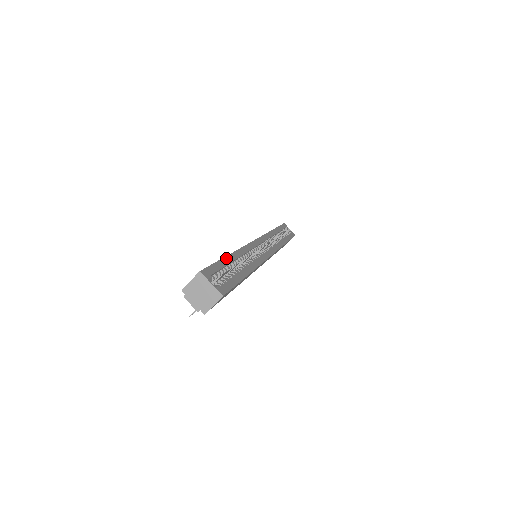
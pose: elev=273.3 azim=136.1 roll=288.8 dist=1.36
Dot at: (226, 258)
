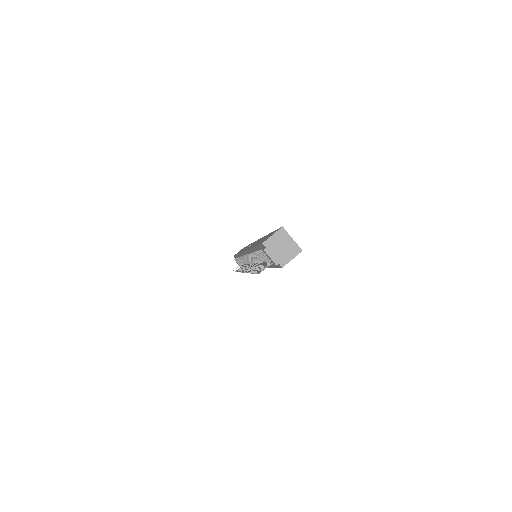
Dot at: occluded
